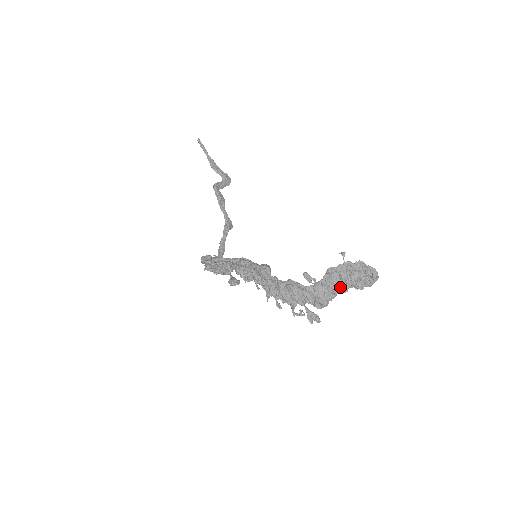
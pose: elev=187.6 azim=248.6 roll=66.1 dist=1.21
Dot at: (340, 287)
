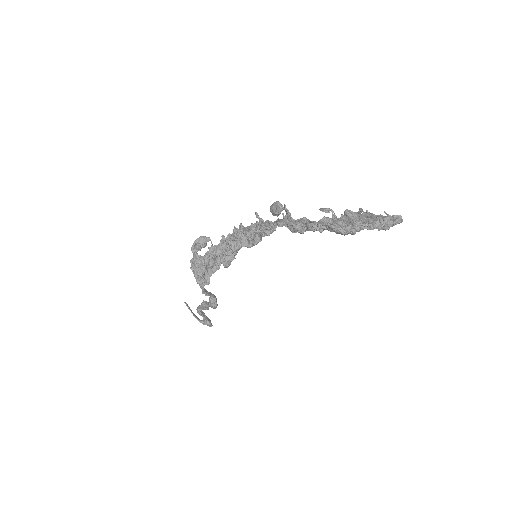
Dot at: (362, 222)
